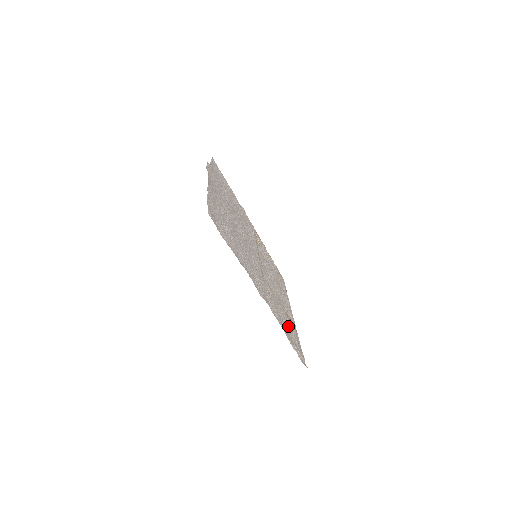
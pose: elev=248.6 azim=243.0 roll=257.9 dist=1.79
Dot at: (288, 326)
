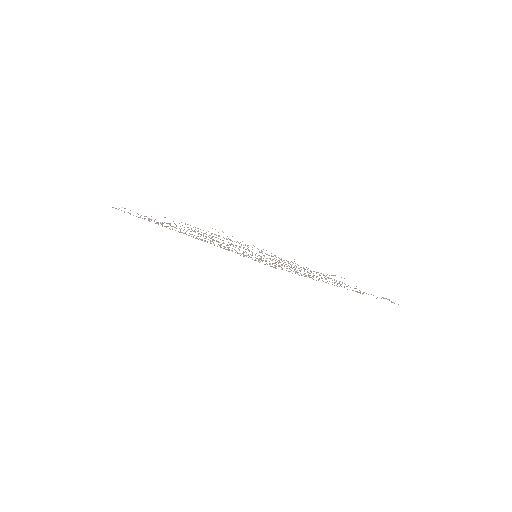
Dot at: occluded
